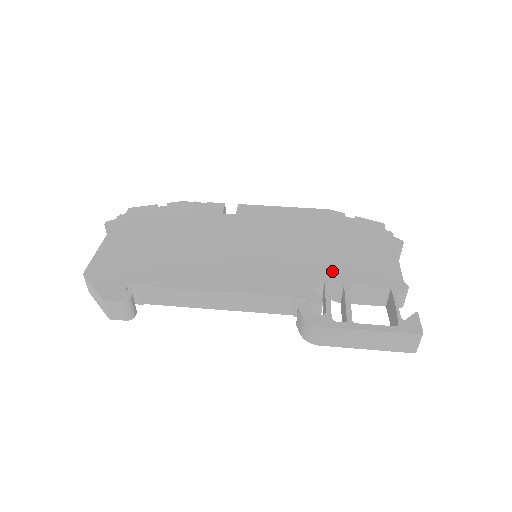
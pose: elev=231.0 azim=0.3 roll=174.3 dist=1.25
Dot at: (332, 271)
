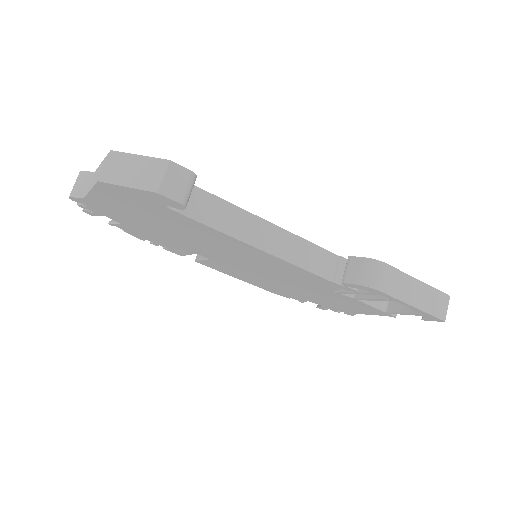
Dot at: occluded
